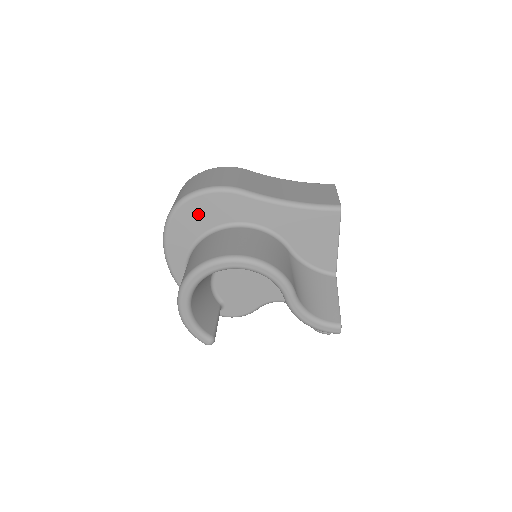
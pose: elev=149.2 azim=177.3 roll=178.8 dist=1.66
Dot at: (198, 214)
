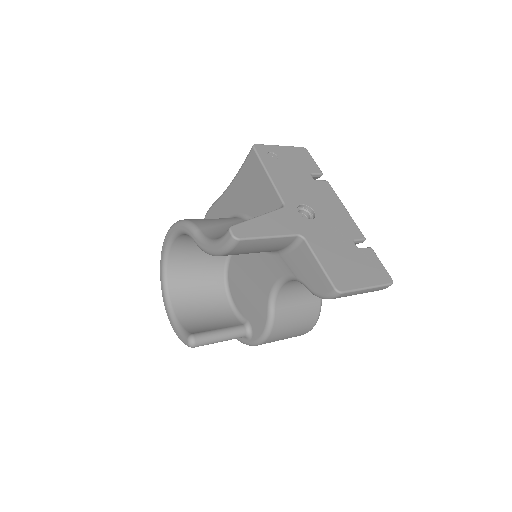
Dot at: occluded
